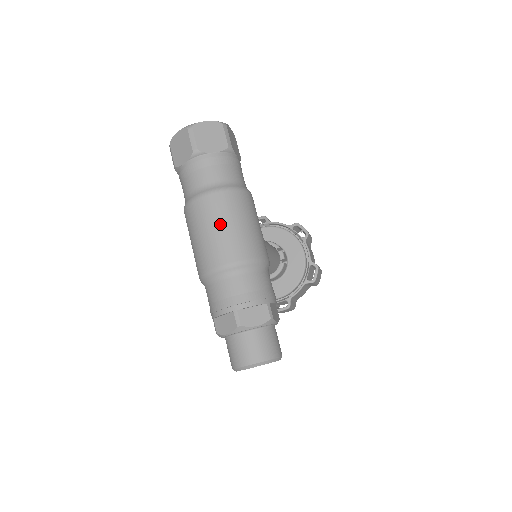
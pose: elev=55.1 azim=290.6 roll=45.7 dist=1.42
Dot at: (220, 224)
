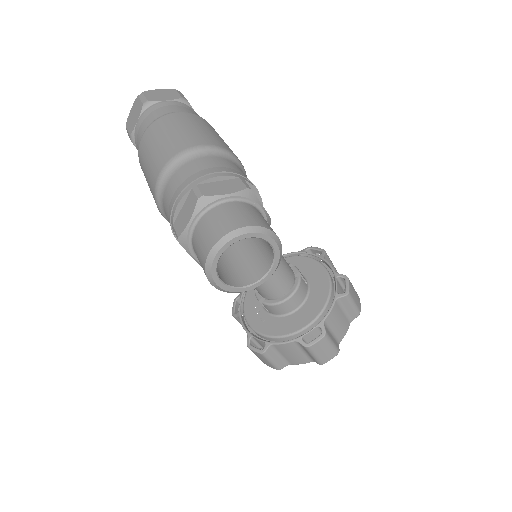
Dot at: (171, 130)
